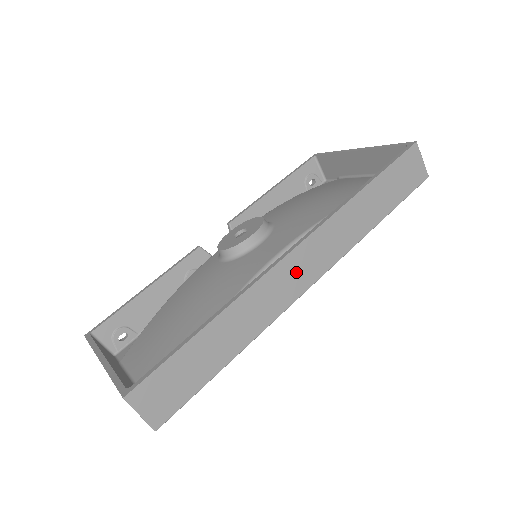
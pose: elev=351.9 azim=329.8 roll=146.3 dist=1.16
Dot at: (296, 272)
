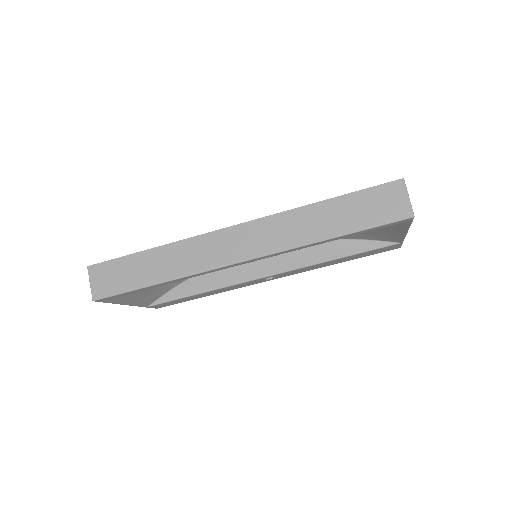
Dot at: (231, 244)
